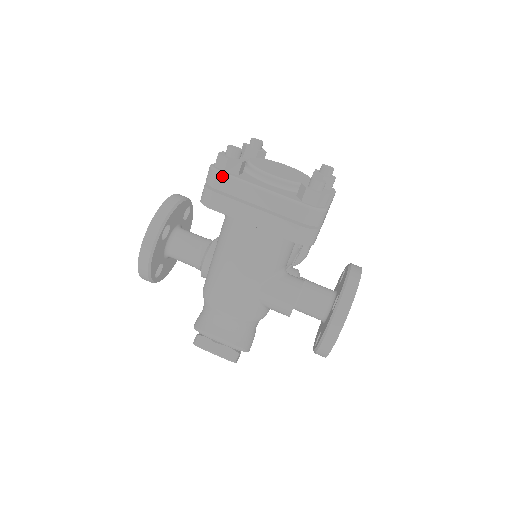
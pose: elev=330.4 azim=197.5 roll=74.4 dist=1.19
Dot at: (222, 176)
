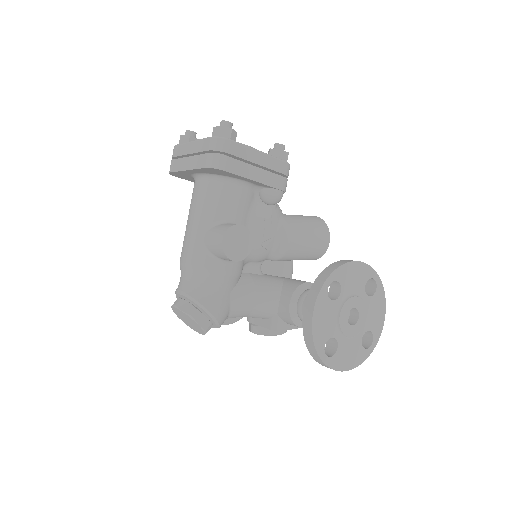
Dot at: (176, 147)
